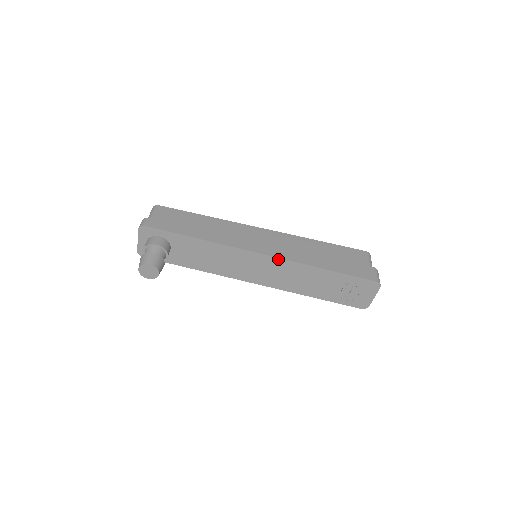
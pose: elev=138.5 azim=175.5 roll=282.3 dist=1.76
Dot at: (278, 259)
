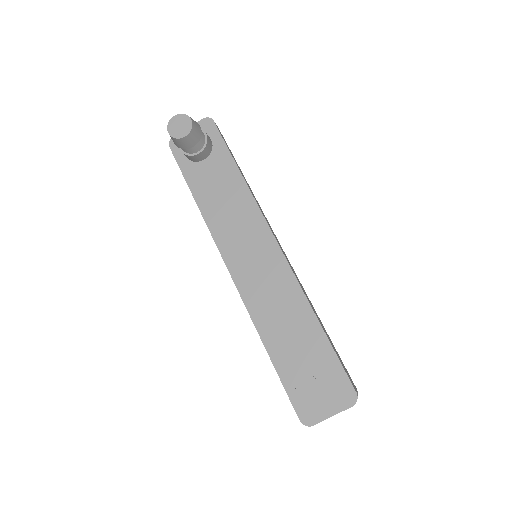
Dot at: (285, 262)
